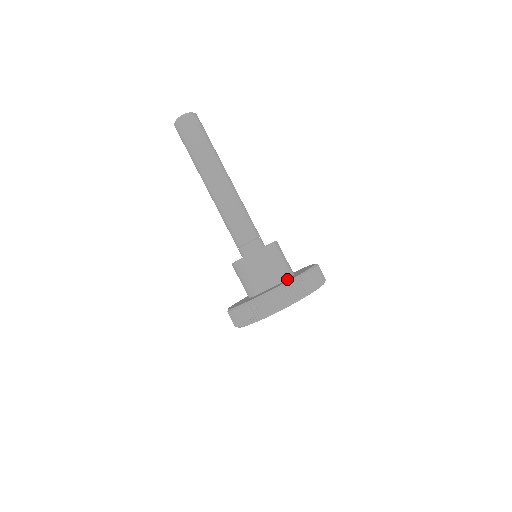
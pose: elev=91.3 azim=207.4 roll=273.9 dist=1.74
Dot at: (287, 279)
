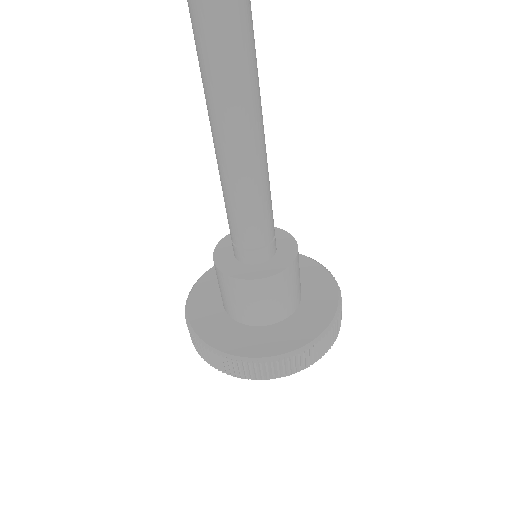
Dot at: (306, 294)
